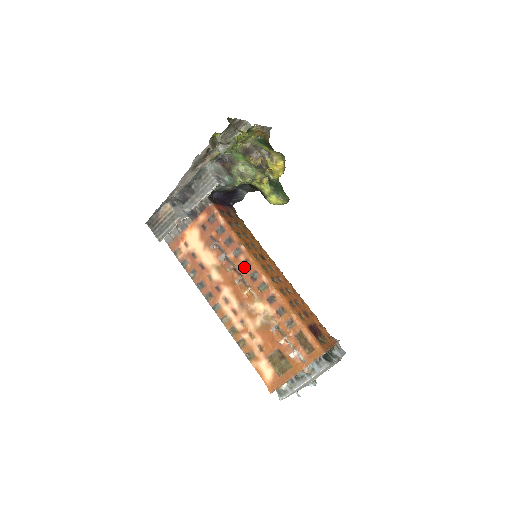
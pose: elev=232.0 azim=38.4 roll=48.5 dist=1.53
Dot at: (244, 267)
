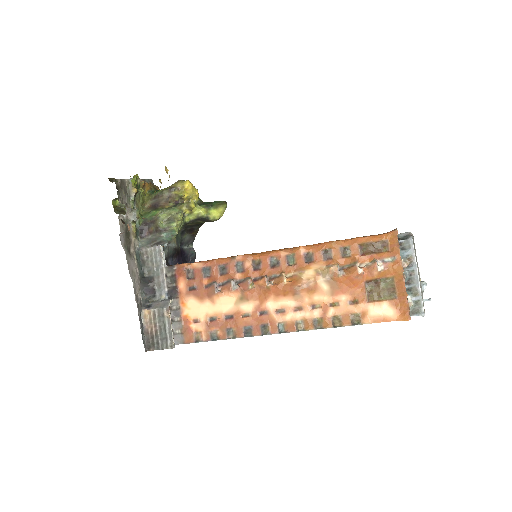
Dot at: (258, 269)
